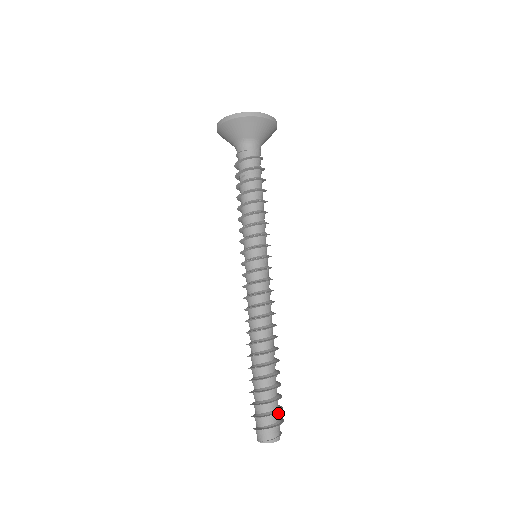
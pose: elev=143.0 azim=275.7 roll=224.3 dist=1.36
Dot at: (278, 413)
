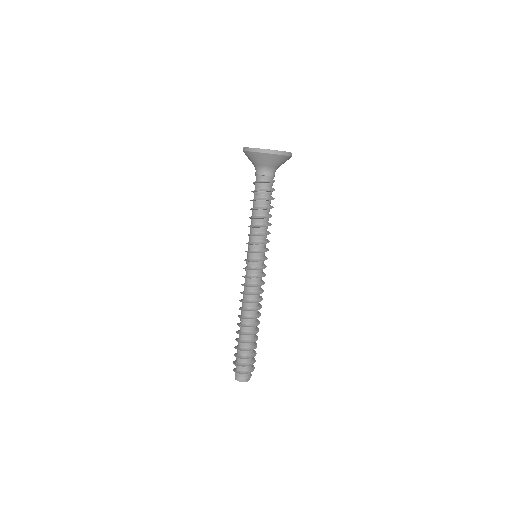
Dot at: (251, 364)
